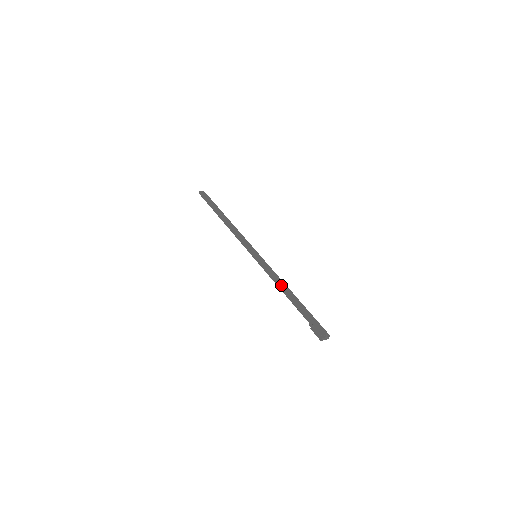
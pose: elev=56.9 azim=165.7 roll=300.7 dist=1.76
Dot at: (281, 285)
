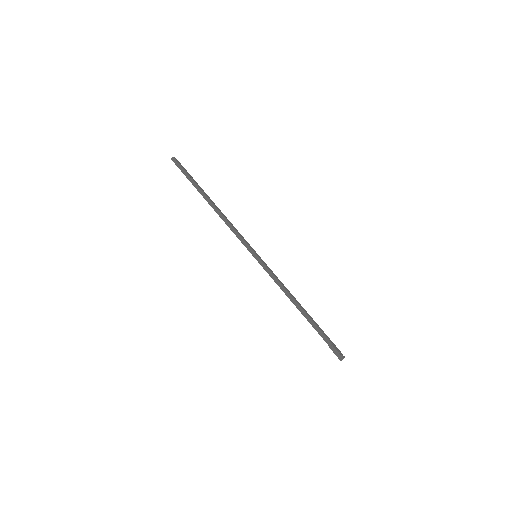
Dot at: (291, 295)
